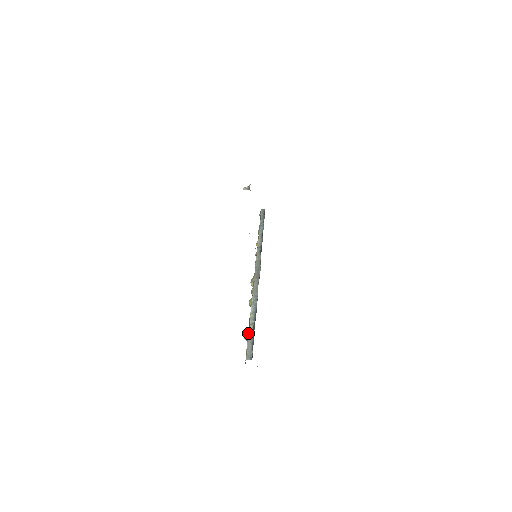
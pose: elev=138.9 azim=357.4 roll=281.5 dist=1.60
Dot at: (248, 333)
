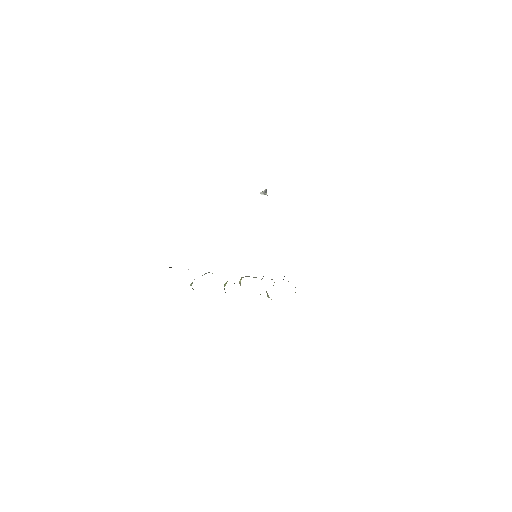
Dot at: occluded
